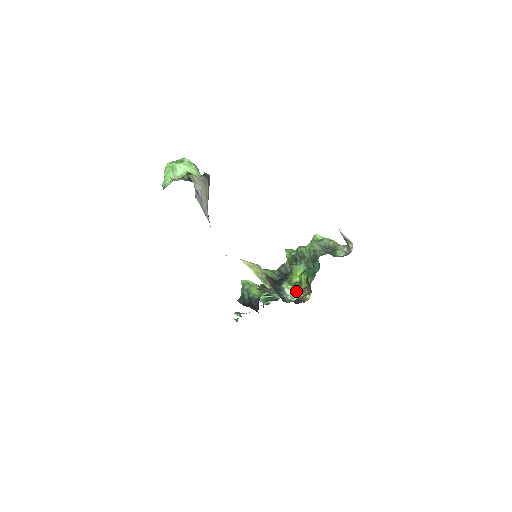
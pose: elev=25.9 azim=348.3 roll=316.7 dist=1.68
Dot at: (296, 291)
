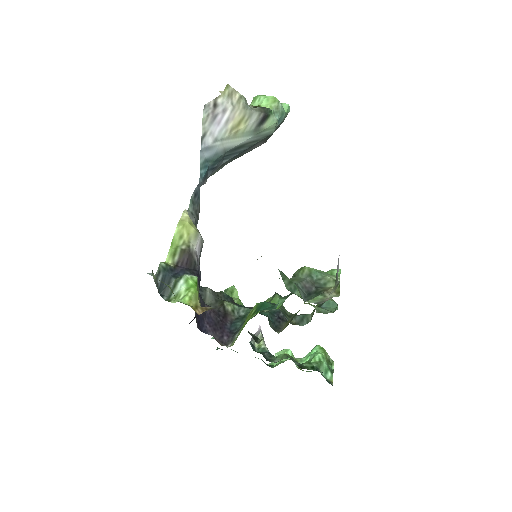
Dot at: (188, 292)
